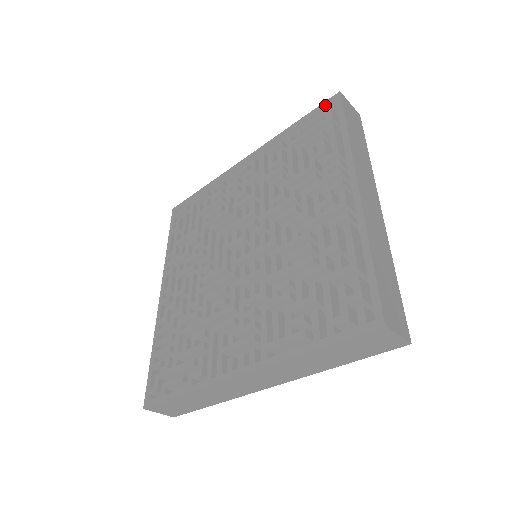
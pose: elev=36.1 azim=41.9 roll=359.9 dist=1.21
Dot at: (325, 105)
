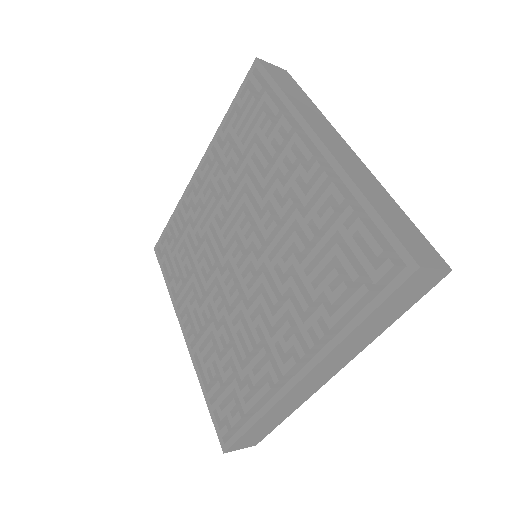
Dot at: (396, 251)
